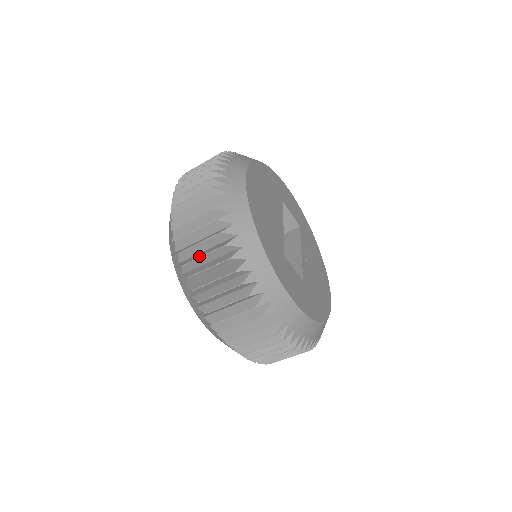
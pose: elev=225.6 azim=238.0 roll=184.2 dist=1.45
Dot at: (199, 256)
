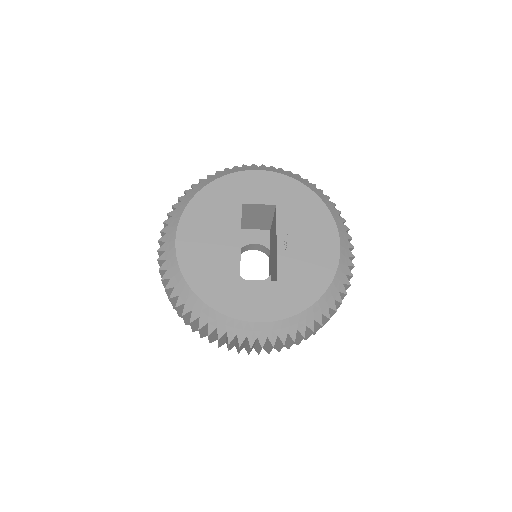
Dot at: (184, 320)
